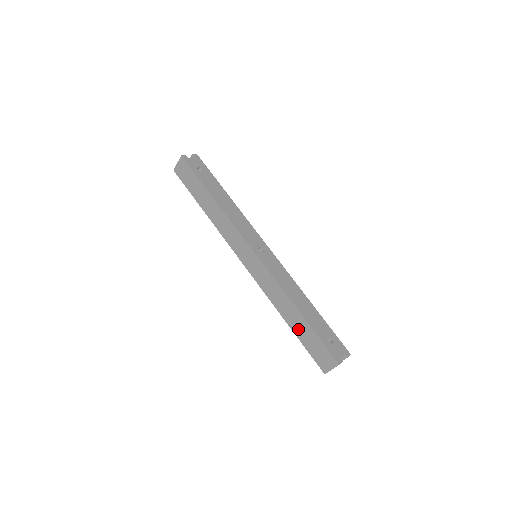
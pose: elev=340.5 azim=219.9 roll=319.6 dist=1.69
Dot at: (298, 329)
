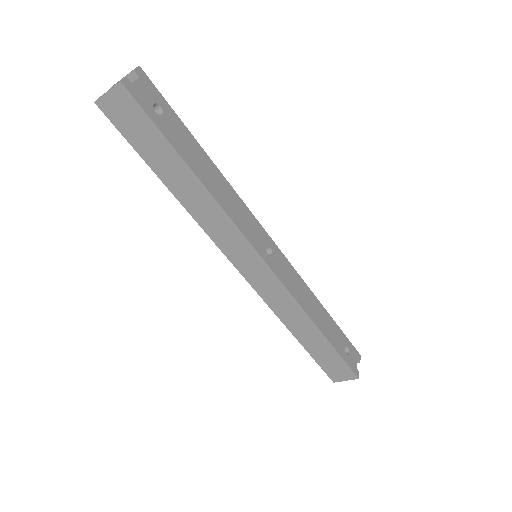
Dot at: (312, 345)
